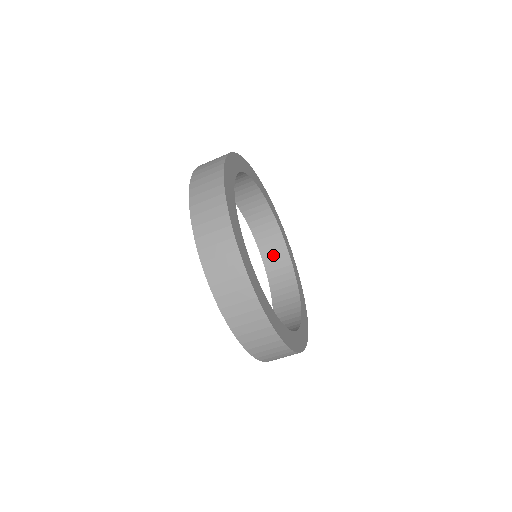
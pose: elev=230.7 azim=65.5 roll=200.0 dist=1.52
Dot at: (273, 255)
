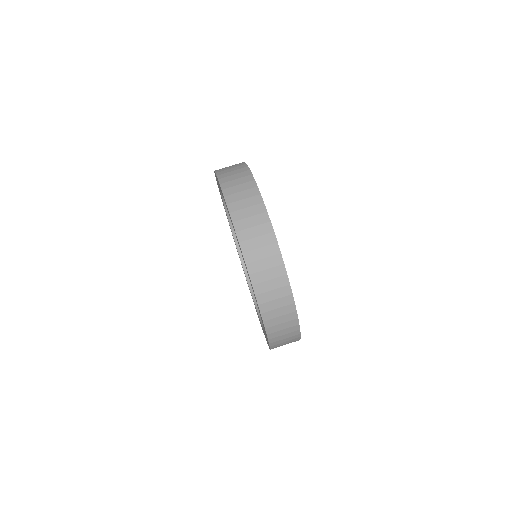
Dot at: occluded
